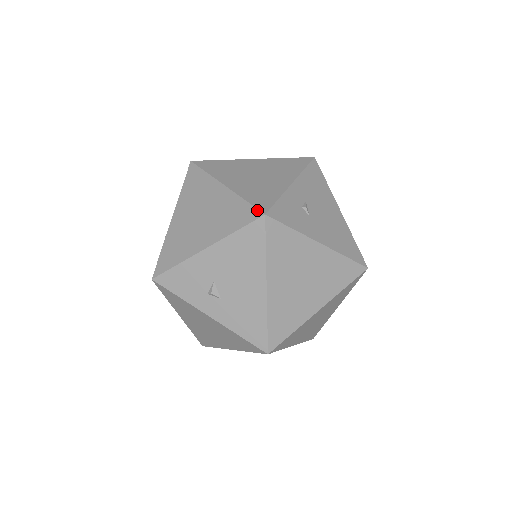
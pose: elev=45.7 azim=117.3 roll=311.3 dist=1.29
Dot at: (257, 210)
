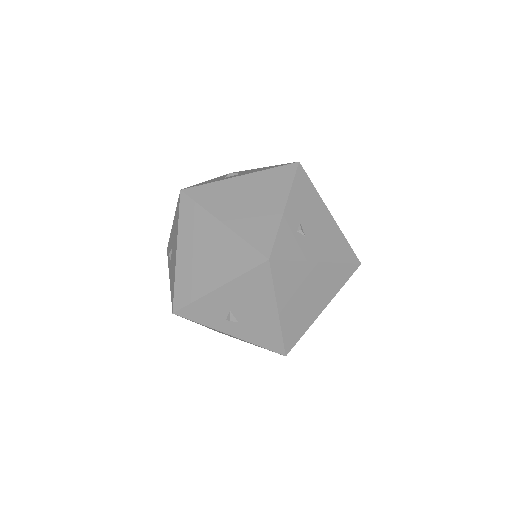
Dot at: (260, 254)
